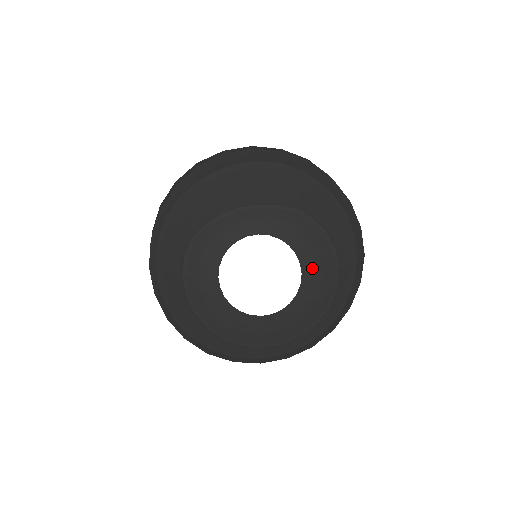
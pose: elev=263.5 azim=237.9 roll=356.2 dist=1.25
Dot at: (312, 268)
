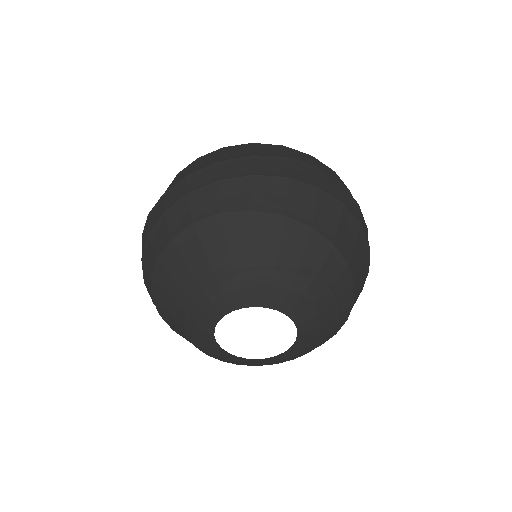
Dot at: (291, 303)
